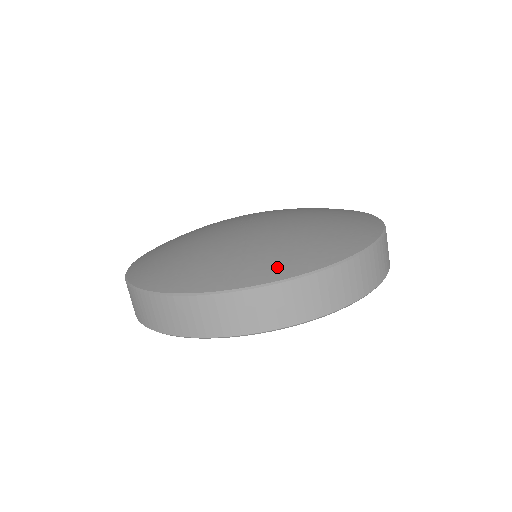
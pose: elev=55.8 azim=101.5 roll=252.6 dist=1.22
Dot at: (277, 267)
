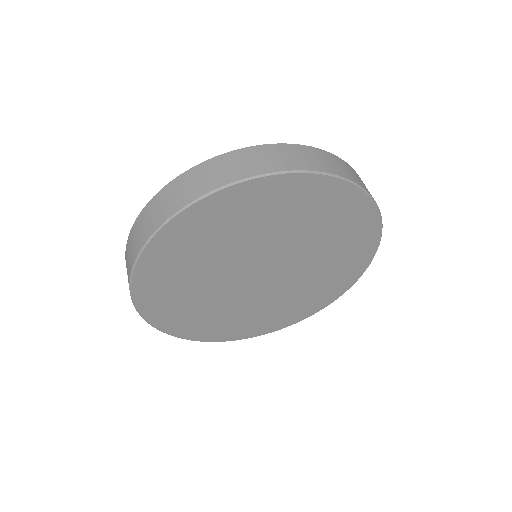
Dot at: occluded
